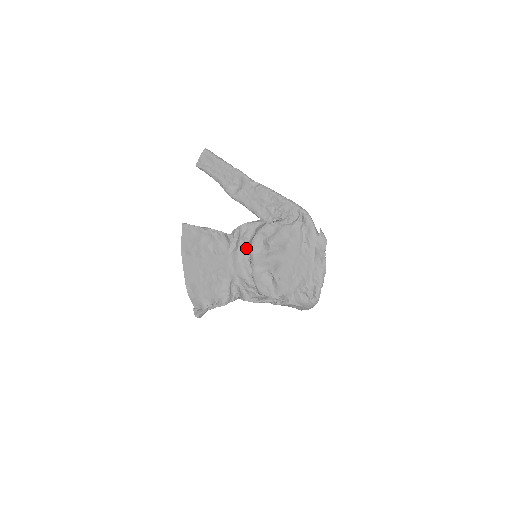
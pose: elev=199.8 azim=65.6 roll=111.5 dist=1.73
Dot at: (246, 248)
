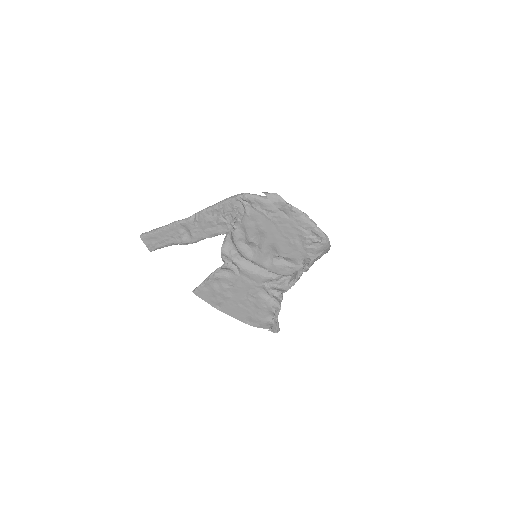
Dot at: (243, 260)
